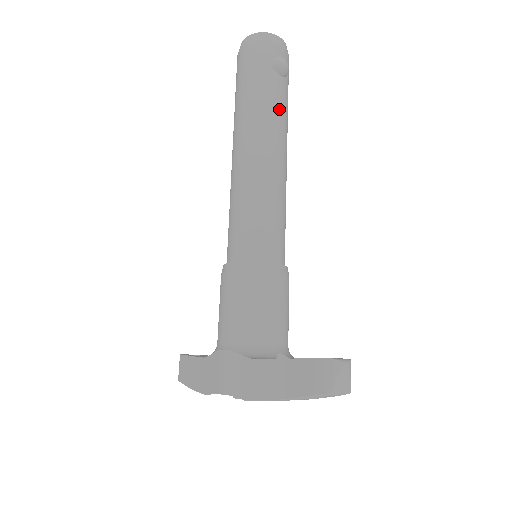
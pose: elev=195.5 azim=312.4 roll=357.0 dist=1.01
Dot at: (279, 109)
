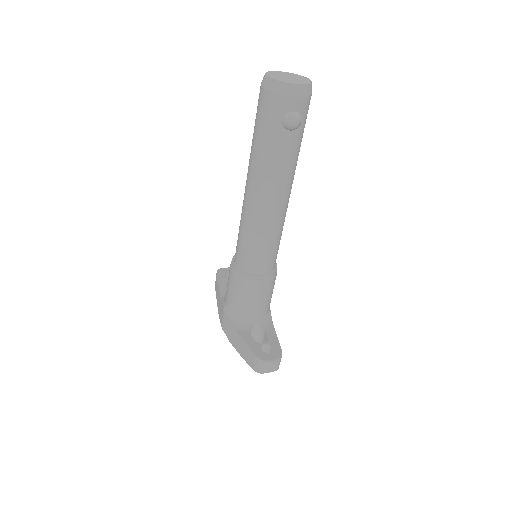
Dot at: (283, 164)
